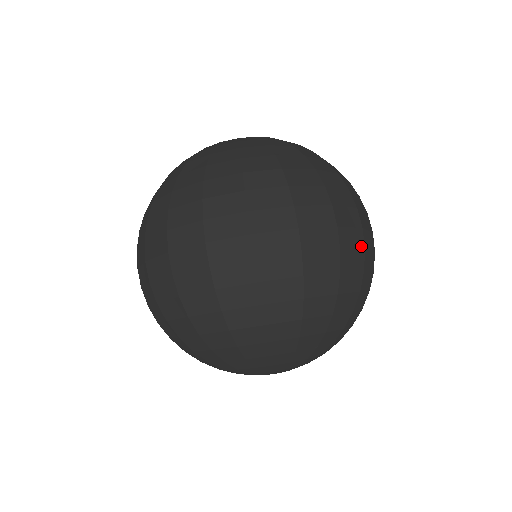
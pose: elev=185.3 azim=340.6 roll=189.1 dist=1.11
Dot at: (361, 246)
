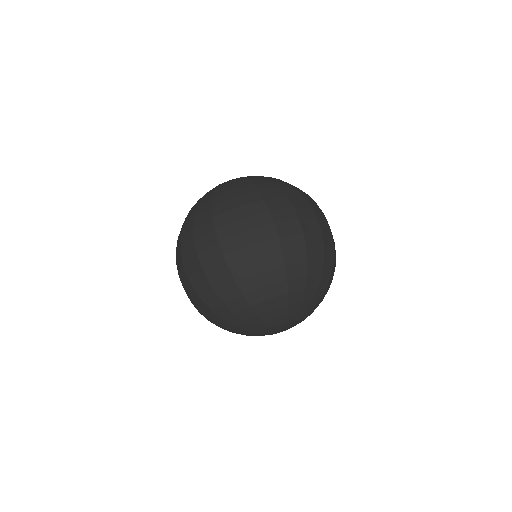
Dot at: (246, 244)
